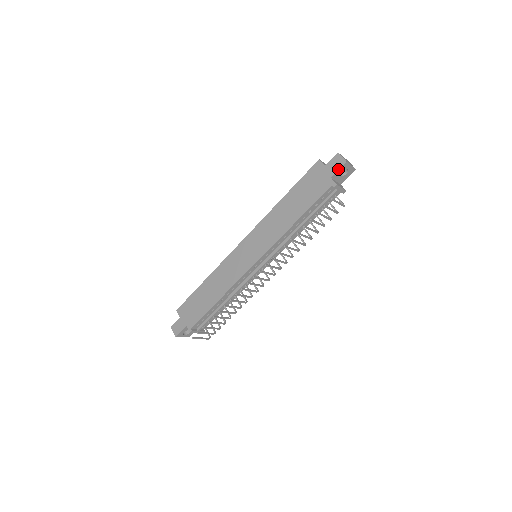
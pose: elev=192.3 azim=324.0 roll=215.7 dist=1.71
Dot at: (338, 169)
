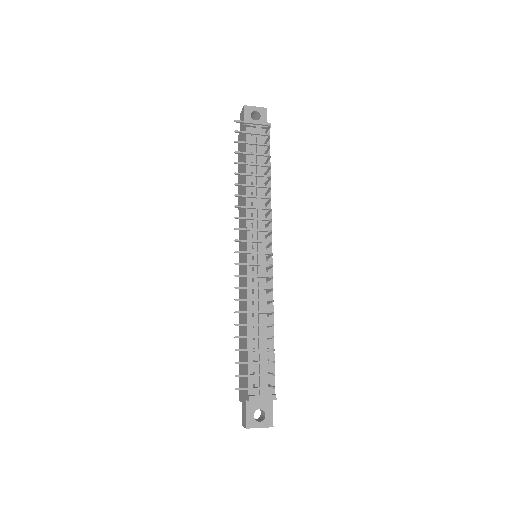
Dot at: (243, 116)
